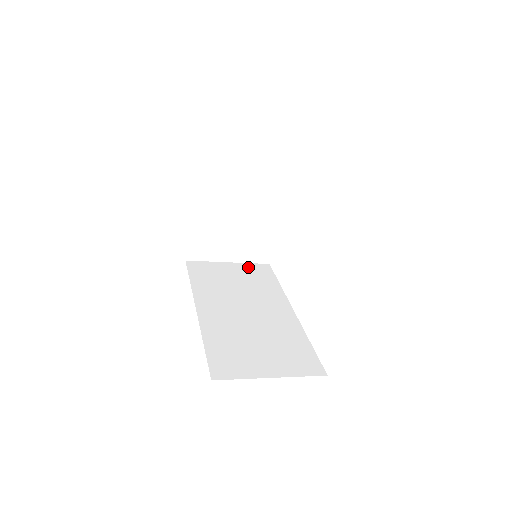
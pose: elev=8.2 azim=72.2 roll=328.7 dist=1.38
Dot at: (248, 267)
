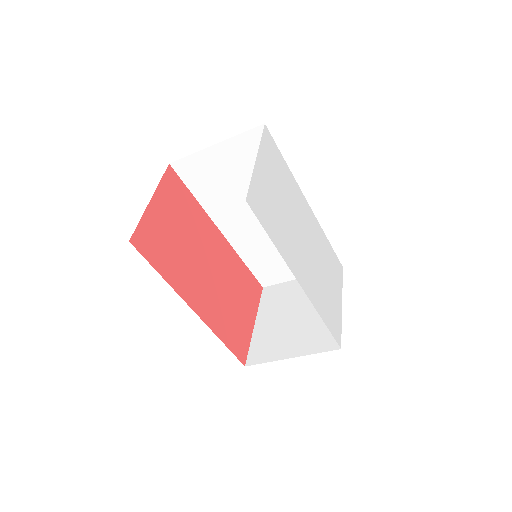
Dot at: occluded
